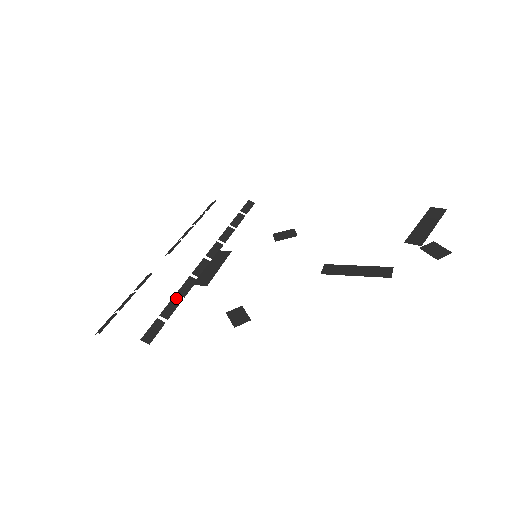
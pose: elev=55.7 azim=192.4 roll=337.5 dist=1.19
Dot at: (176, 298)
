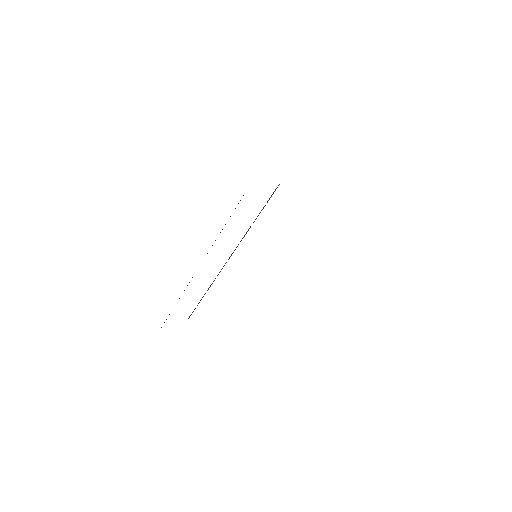
Dot at: occluded
